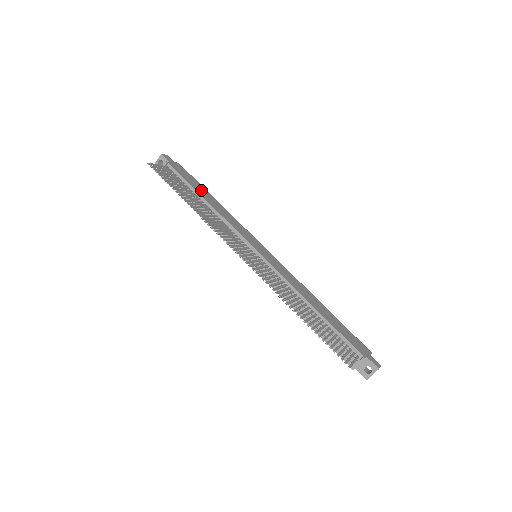
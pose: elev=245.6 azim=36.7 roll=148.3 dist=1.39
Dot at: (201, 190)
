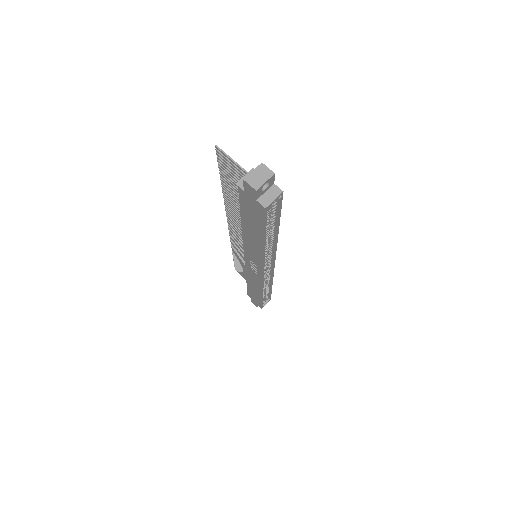
Dot at: occluded
